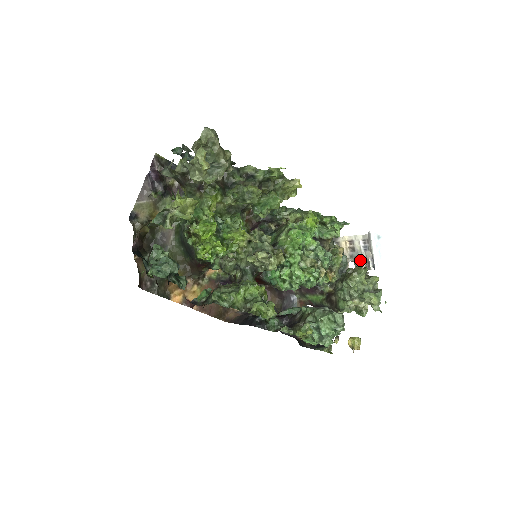
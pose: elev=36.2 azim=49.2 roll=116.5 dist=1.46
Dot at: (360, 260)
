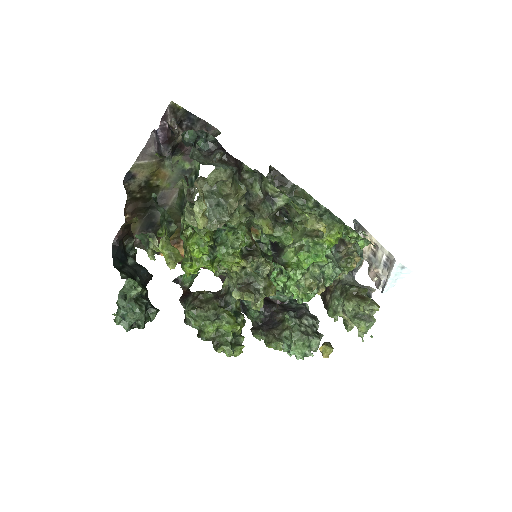
Dot at: (374, 272)
